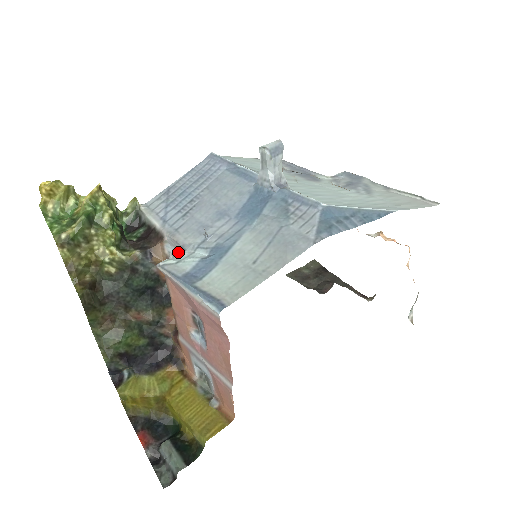
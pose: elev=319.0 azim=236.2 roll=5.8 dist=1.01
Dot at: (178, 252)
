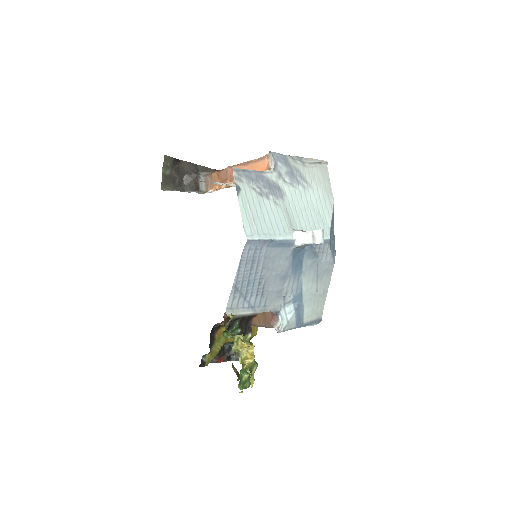
Dot at: occluded
